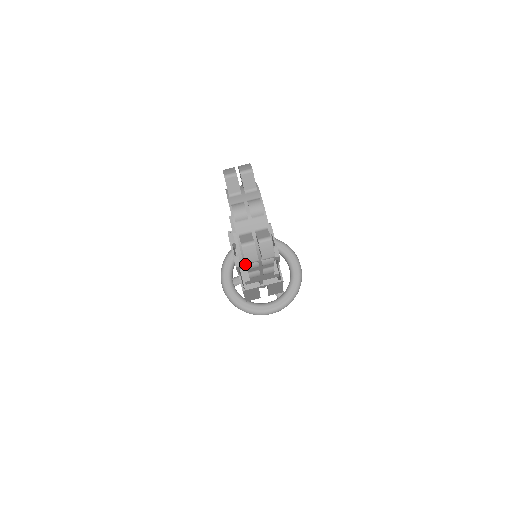
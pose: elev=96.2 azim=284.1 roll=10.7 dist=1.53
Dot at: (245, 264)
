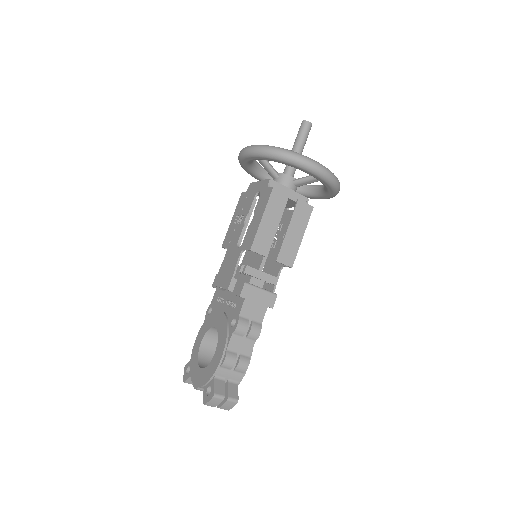
Dot at: (195, 344)
